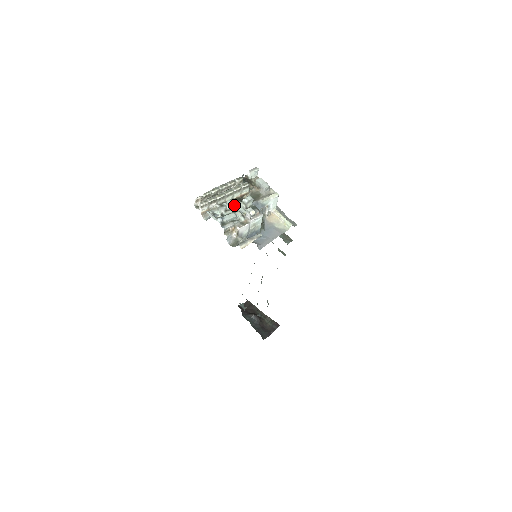
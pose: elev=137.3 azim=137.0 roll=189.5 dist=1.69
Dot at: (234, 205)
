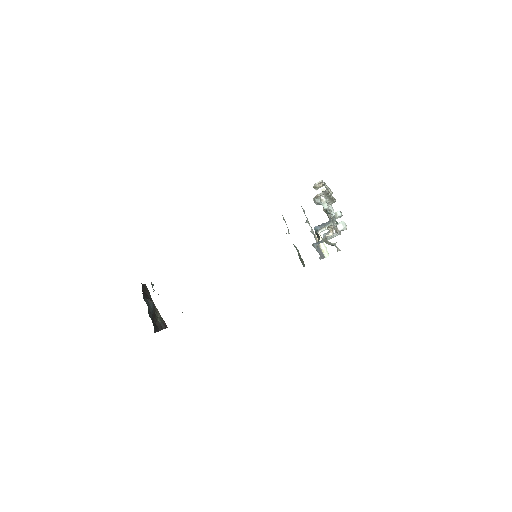
Dot at: occluded
